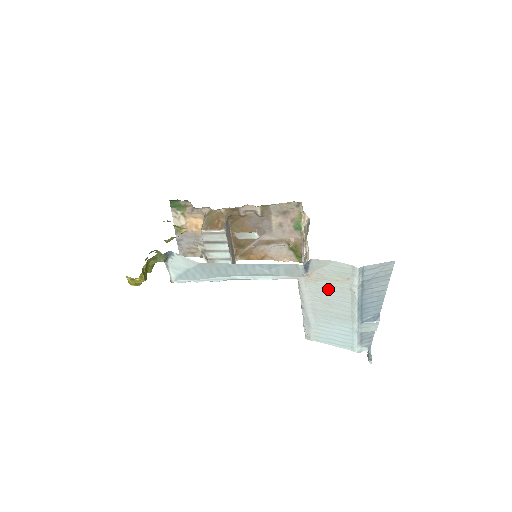
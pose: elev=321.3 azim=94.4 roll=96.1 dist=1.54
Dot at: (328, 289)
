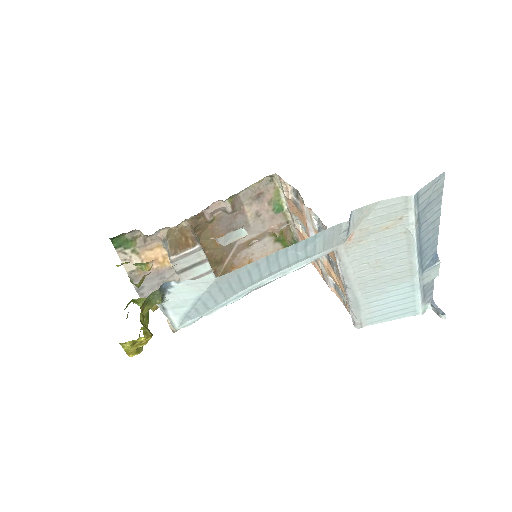
Dot at: (376, 246)
